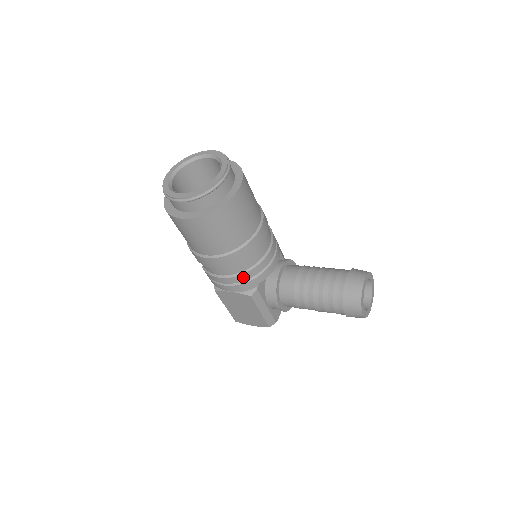
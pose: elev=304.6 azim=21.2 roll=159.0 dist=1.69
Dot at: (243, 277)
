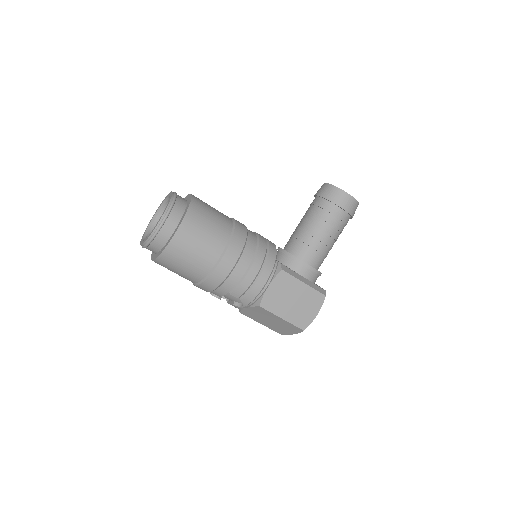
Dot at: (260, 256)
